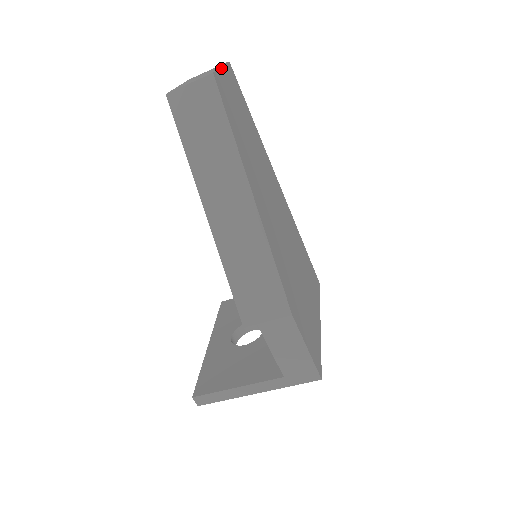
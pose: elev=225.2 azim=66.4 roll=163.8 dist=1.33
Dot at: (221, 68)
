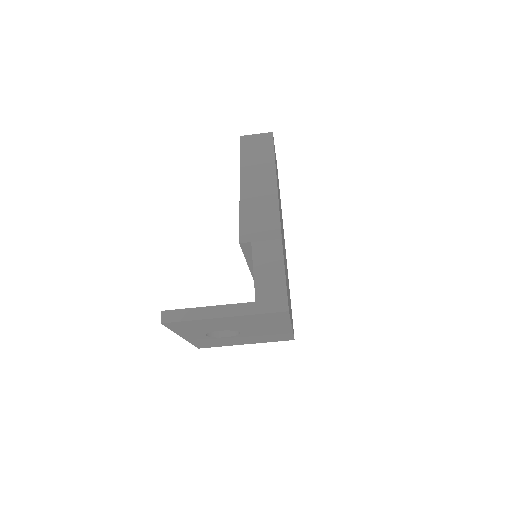
Dot at: occluded
